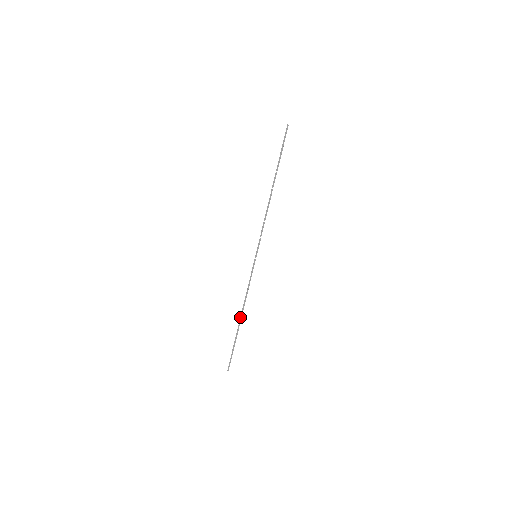
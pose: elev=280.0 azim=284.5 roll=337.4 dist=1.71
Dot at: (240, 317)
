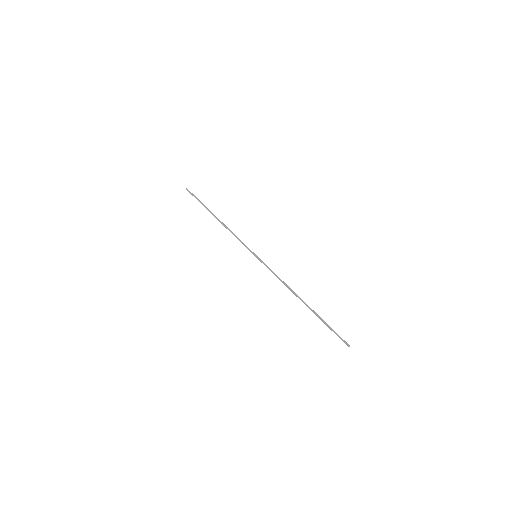
Dot at: (300, 299)
